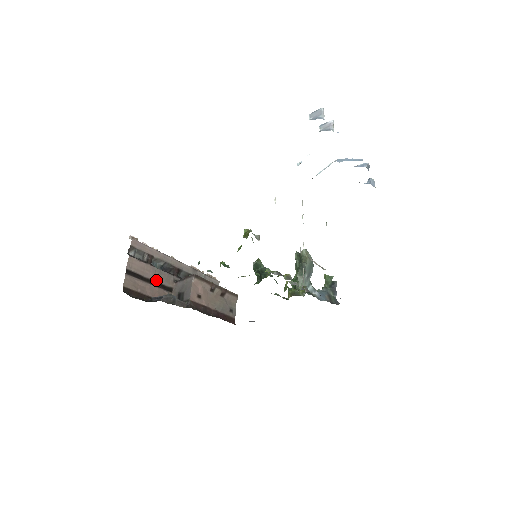
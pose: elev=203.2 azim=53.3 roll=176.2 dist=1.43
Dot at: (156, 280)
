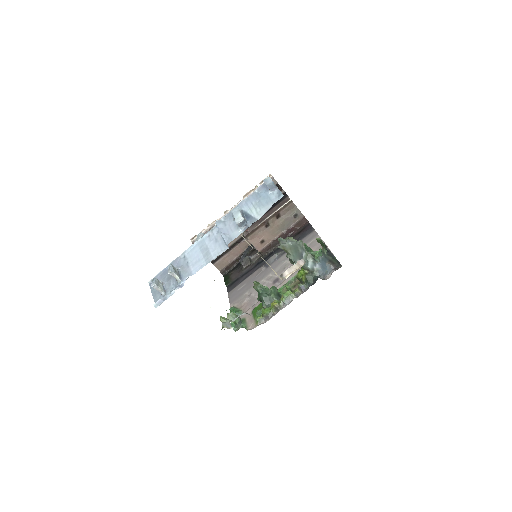
Dot at: (232, 243)
